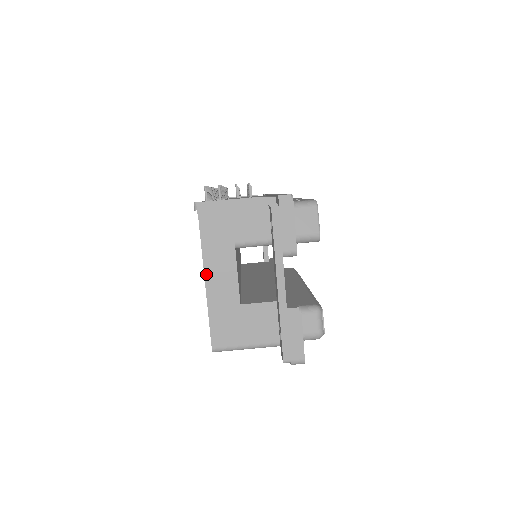
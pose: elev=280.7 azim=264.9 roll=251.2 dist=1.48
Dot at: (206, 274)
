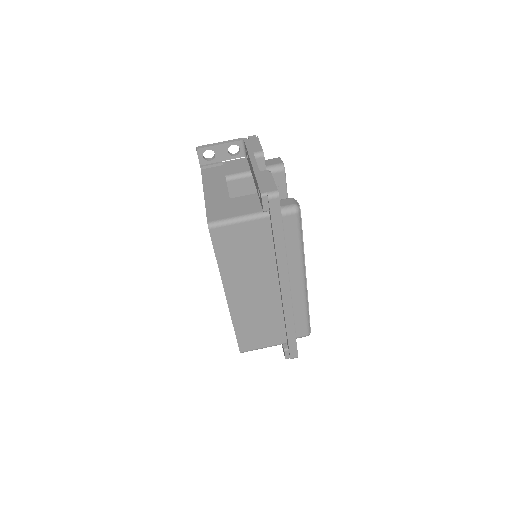
Dot at: (205, 190)
